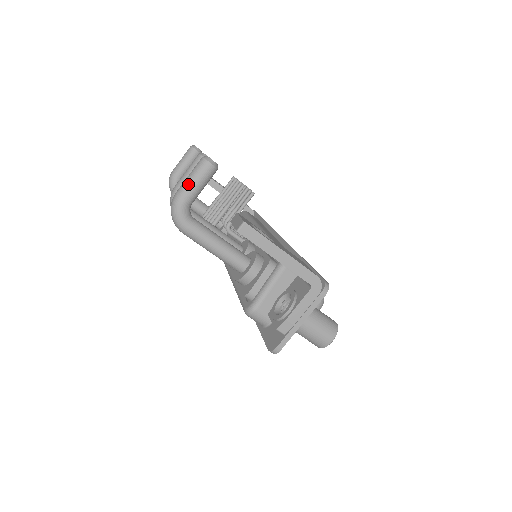
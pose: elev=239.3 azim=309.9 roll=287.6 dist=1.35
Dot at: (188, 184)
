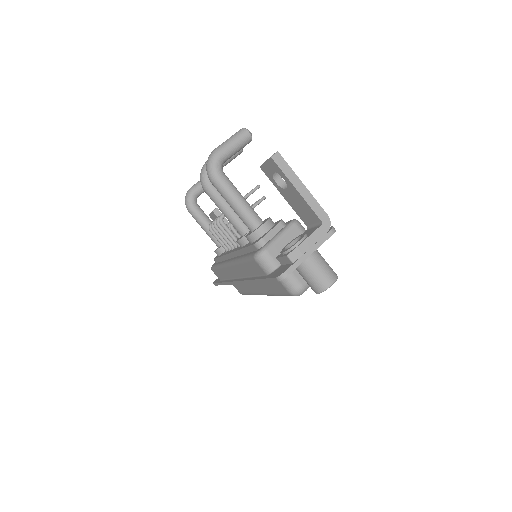
Dot at: (227, 142)
